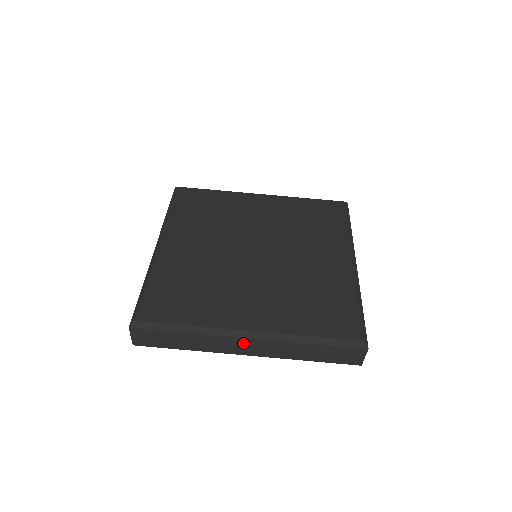
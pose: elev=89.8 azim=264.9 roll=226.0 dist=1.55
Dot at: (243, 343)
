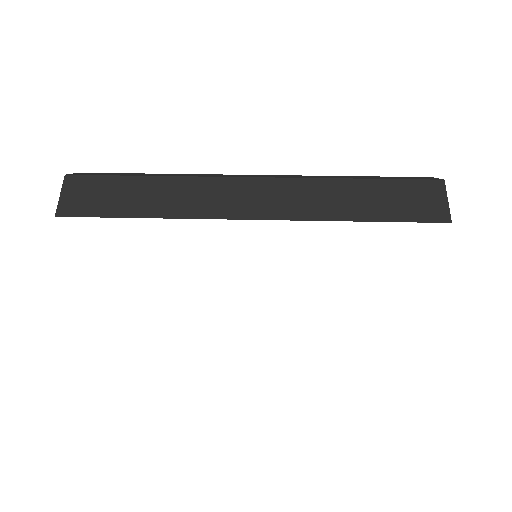
Dot at: (243, 190)
